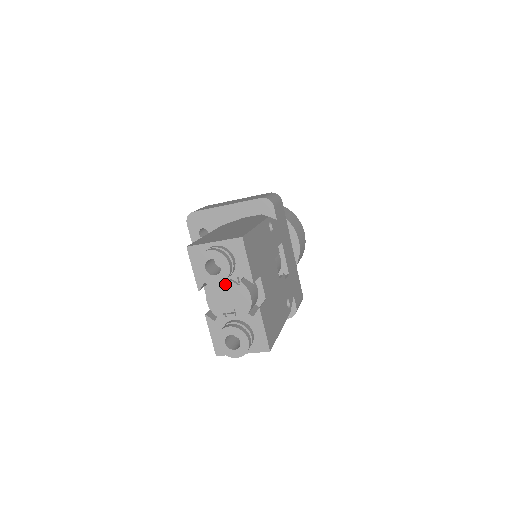
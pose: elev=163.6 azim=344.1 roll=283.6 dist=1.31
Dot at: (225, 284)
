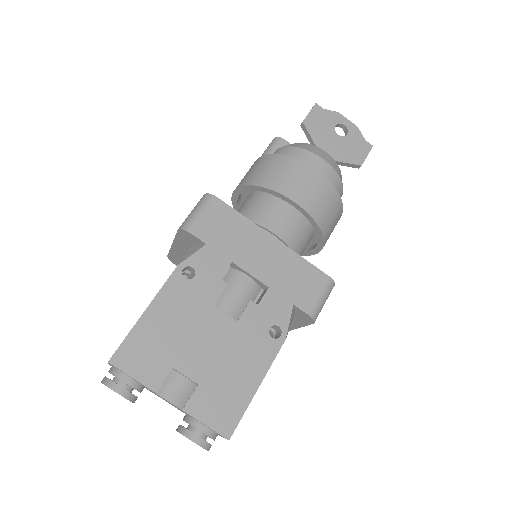
Dot at: occluded
